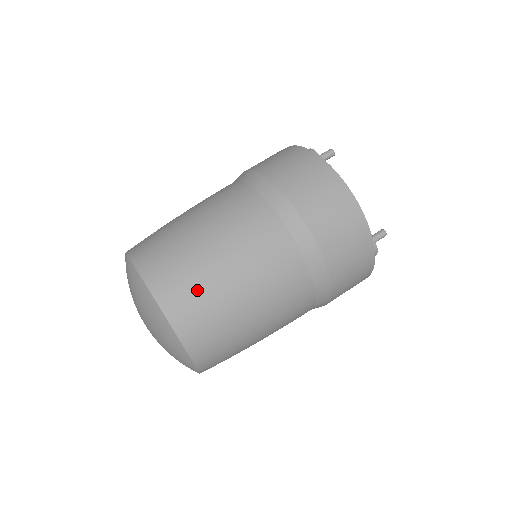
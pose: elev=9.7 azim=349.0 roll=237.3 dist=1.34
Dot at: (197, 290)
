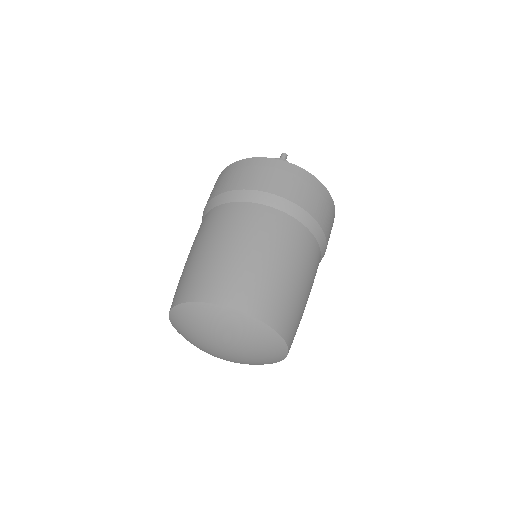
Dot at: (294, 311)
